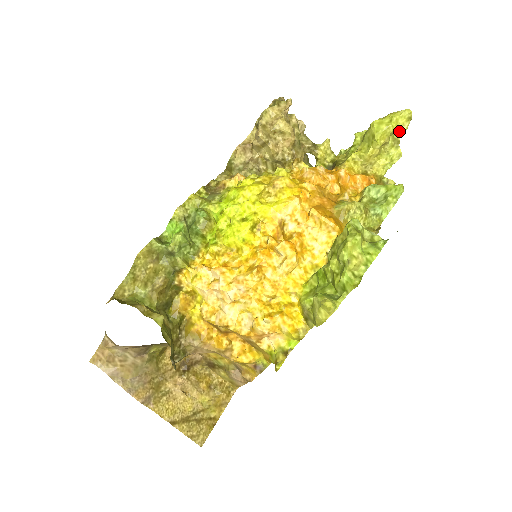
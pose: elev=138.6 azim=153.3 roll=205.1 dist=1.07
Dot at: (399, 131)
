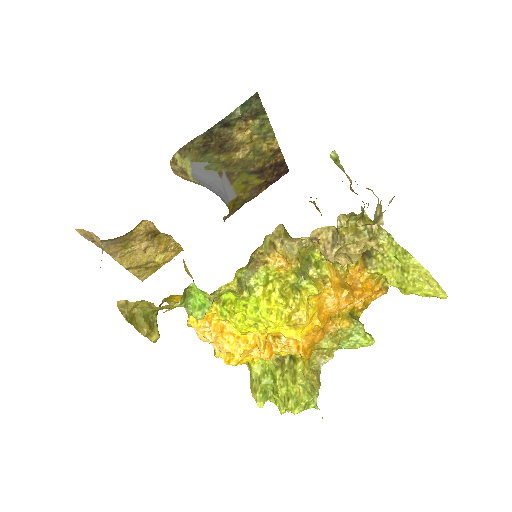
Dot at: occluded
